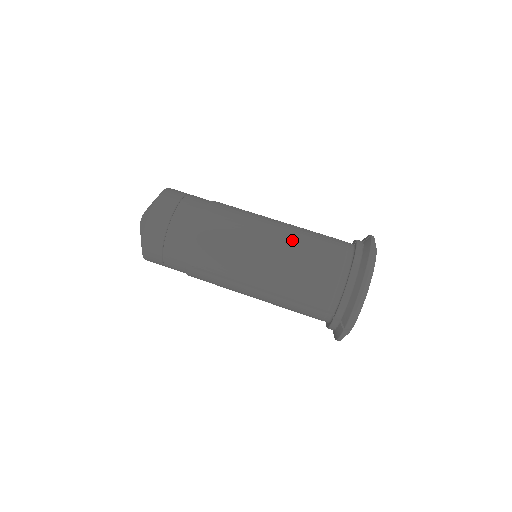
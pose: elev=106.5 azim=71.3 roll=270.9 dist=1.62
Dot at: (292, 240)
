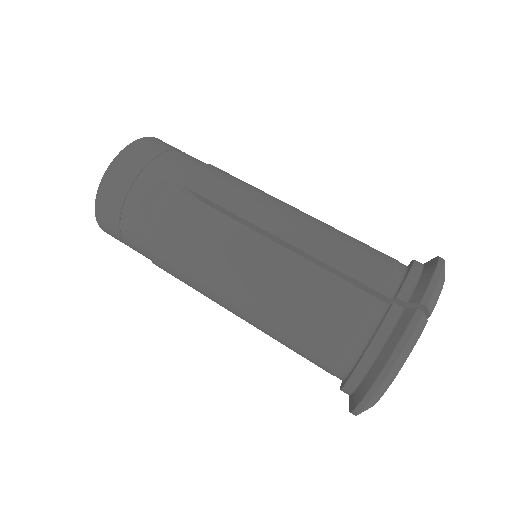
Dot at: occluded
